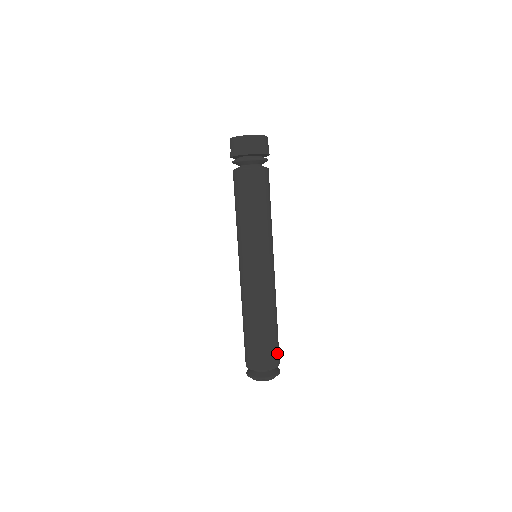
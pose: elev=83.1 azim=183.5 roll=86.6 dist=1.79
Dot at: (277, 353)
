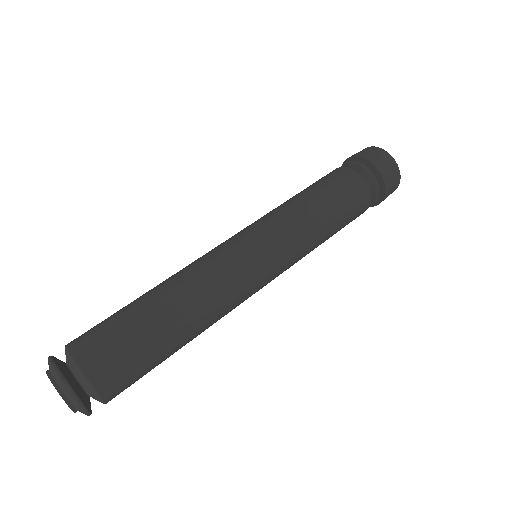
Dot at: (109, 353)
